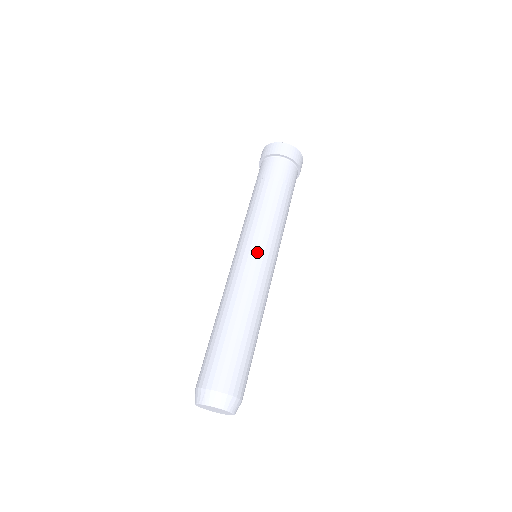
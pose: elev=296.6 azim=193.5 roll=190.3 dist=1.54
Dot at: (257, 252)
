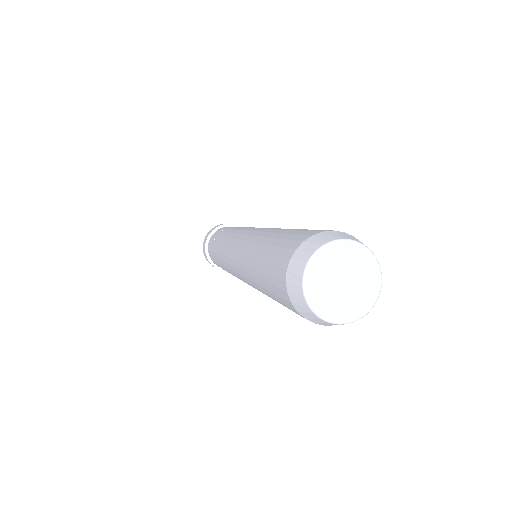
Dot at: occluded
